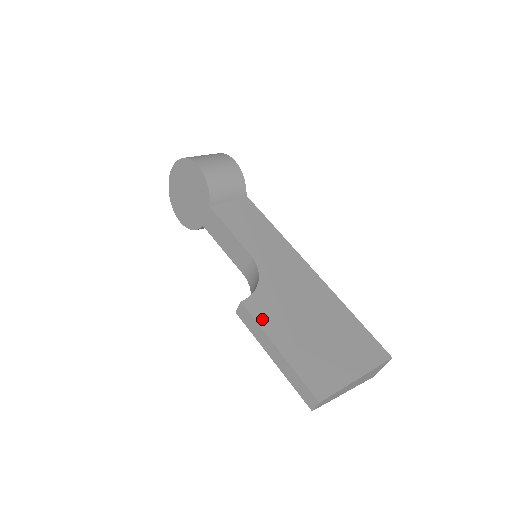
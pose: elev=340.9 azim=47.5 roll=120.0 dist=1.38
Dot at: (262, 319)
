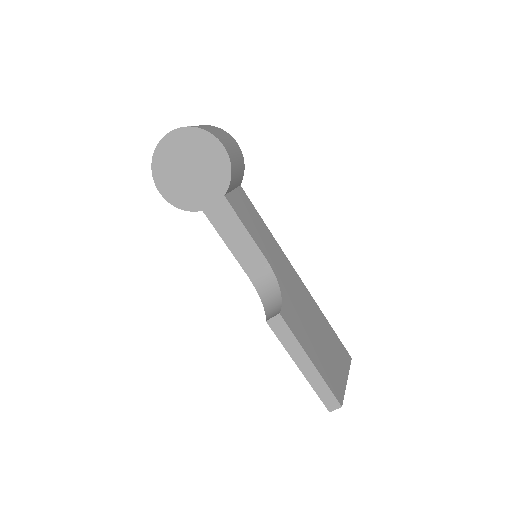
Dot at: (295, 331)
